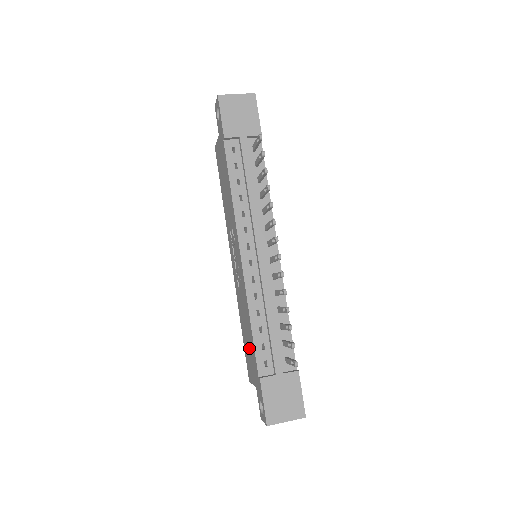
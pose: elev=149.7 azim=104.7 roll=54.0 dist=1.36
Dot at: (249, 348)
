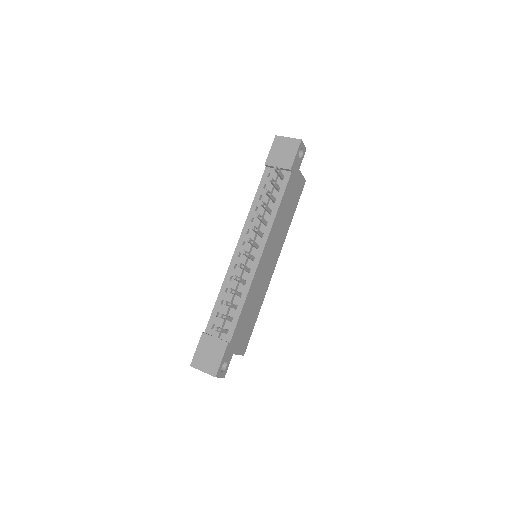
Dot at: occluded
